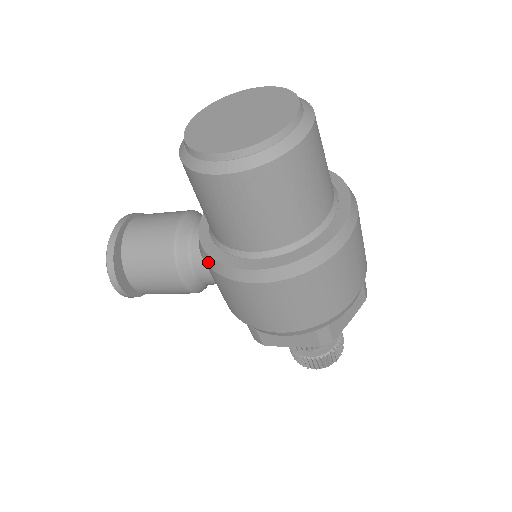
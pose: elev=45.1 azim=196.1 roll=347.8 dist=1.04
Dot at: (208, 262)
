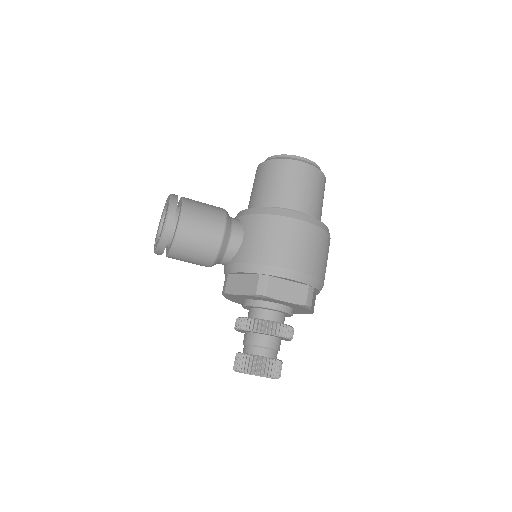
Dot at: (263, 211)
